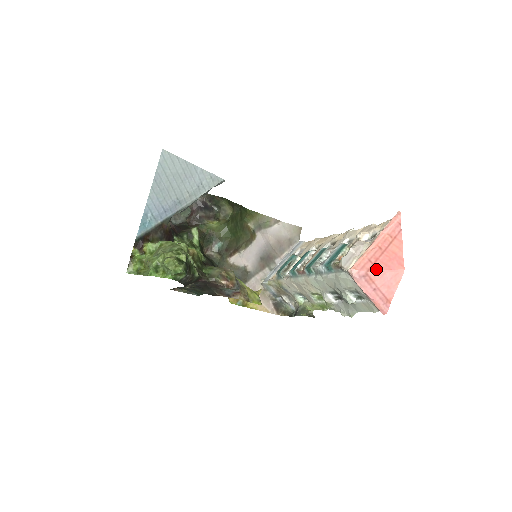
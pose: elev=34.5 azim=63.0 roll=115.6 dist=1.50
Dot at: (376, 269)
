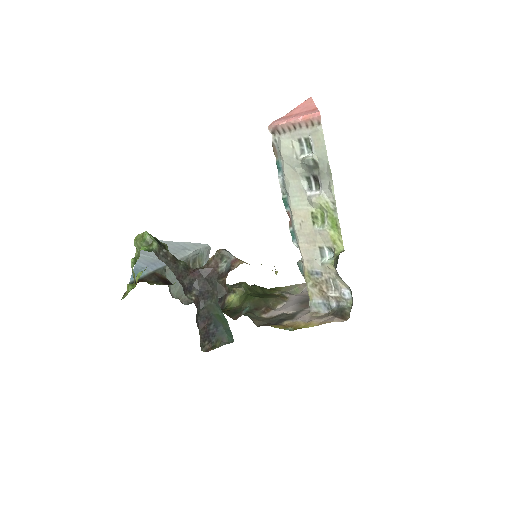
Dot at: (289, 113)
